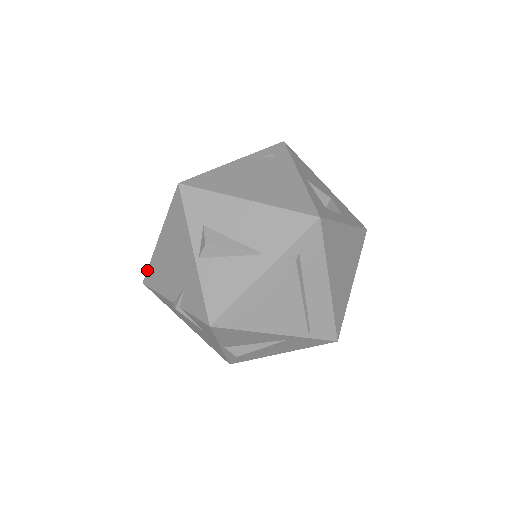
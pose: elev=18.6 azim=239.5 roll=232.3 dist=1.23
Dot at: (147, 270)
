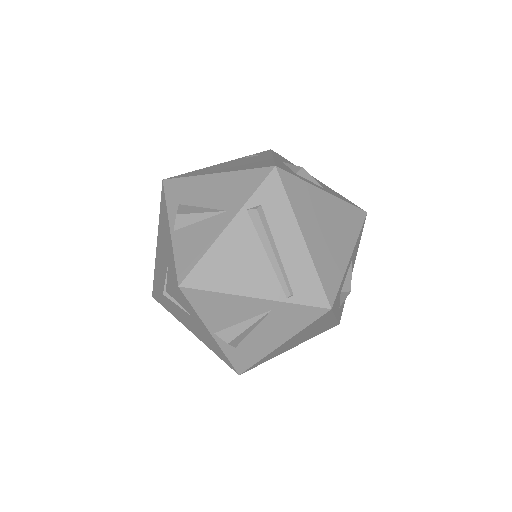
Dot at: (153, 280)
